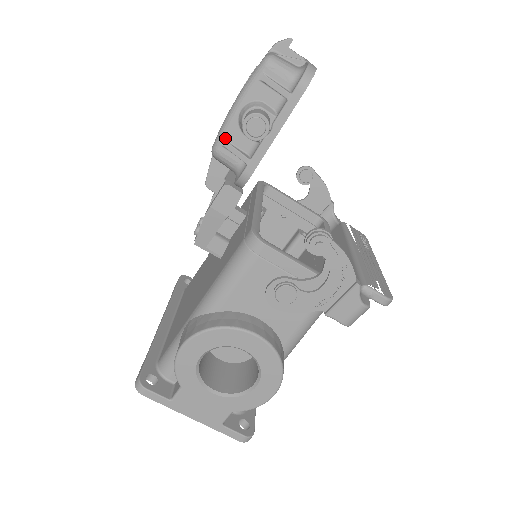
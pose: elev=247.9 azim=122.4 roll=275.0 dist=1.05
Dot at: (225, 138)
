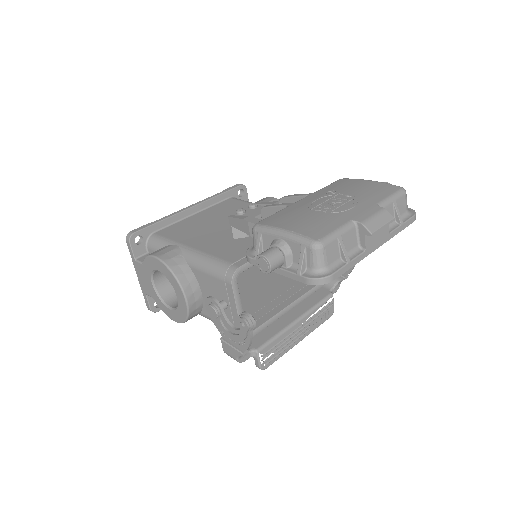
Dot at: (262, 234)
